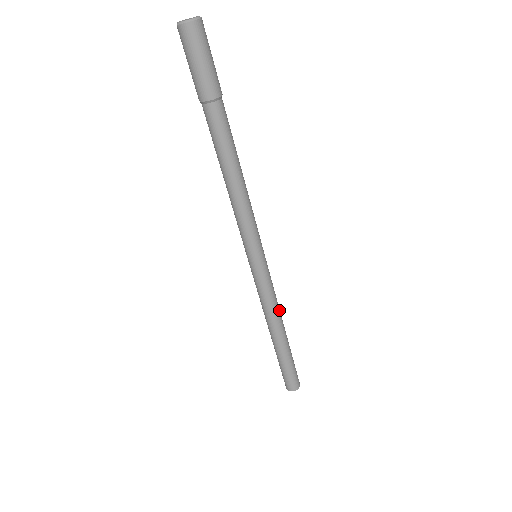
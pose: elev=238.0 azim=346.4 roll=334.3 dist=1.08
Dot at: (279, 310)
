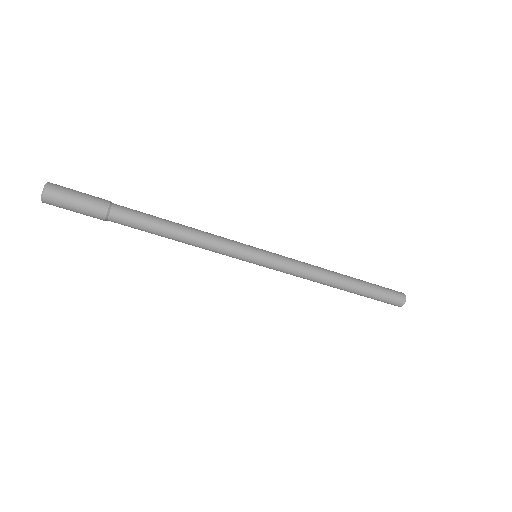
Dot at: (317, 275)
